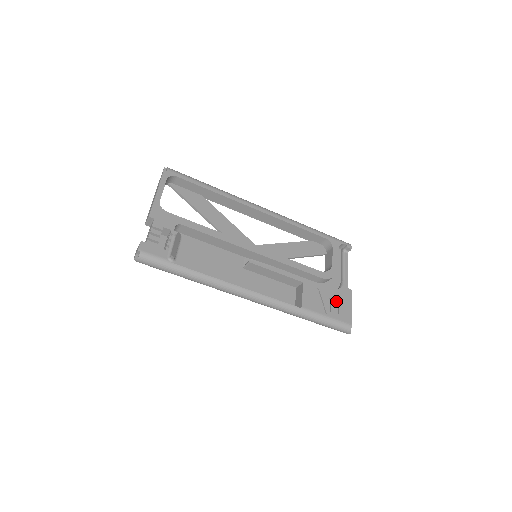
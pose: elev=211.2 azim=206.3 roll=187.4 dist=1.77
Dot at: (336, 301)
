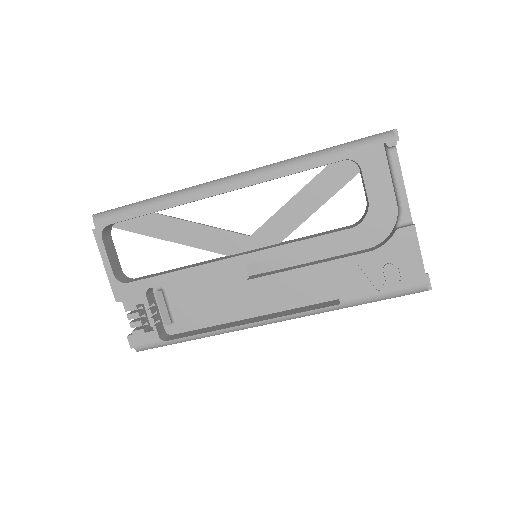
Dot at: (392, 260)
